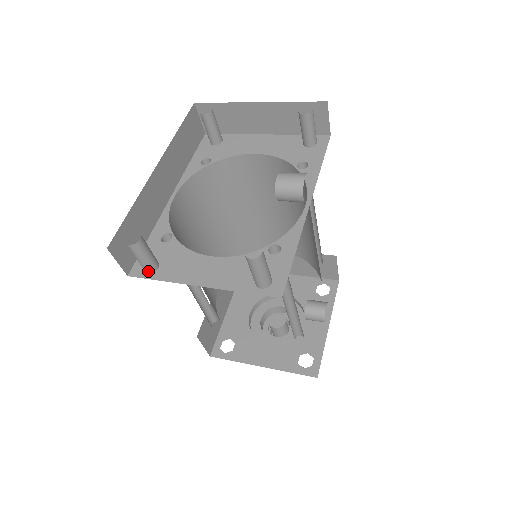
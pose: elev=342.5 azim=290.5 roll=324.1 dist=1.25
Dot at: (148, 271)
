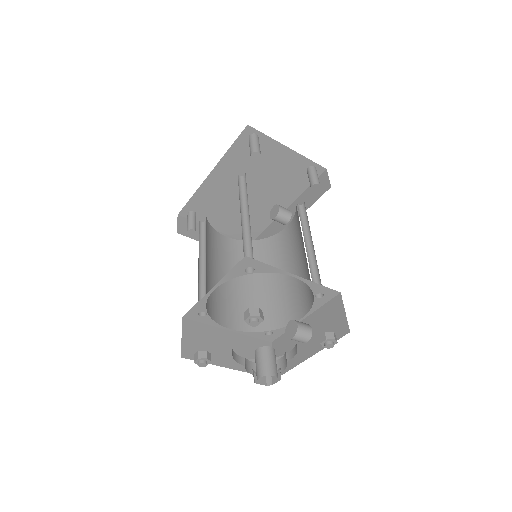
Dot at: (259, 151)
